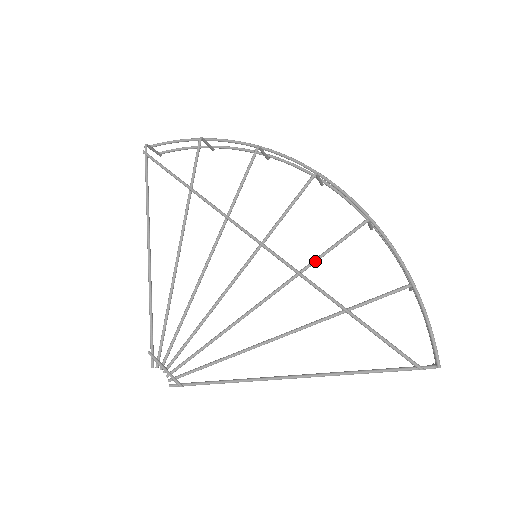
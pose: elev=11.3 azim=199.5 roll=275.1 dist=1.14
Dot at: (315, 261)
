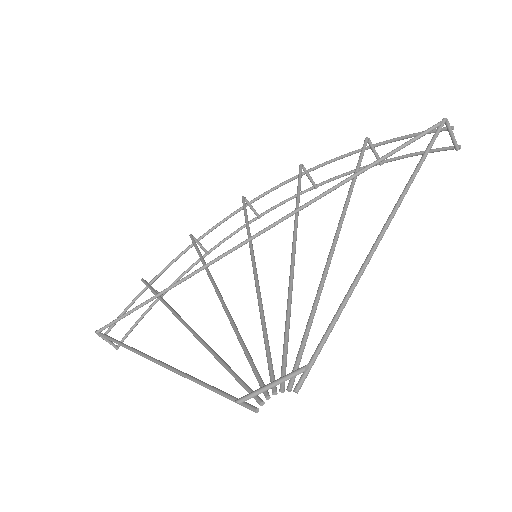
Dot at: (297, 200)
